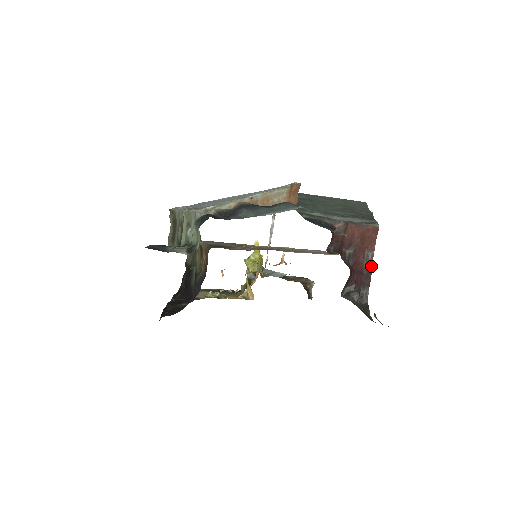
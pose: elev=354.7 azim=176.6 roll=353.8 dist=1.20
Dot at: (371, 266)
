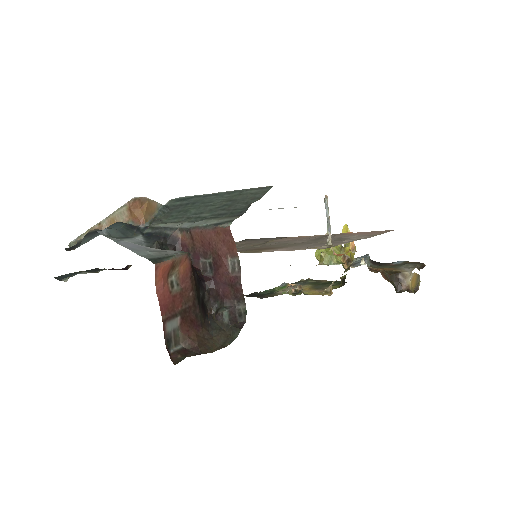
Dot at: (239, 275)
